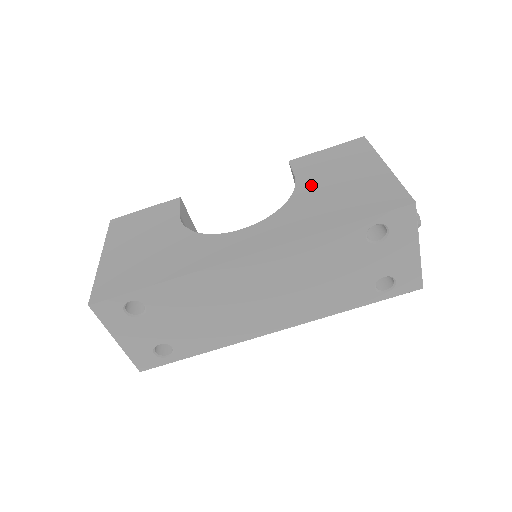
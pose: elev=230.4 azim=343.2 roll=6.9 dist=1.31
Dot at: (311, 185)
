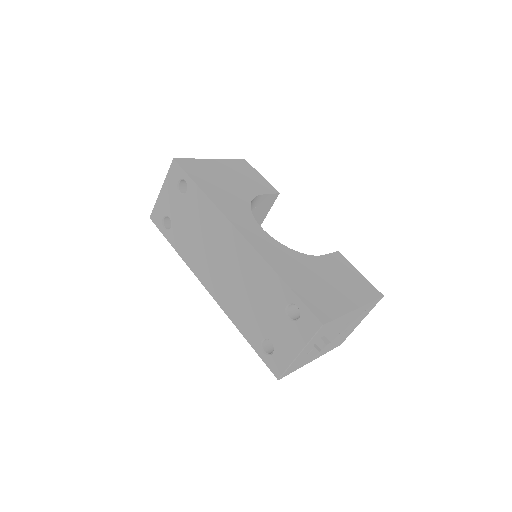
Dot at: (318, 264)
